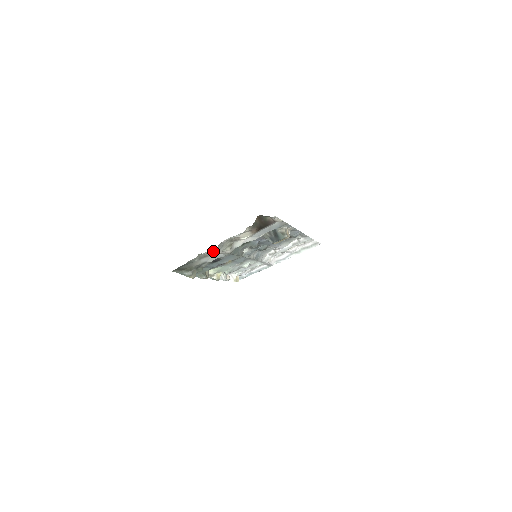
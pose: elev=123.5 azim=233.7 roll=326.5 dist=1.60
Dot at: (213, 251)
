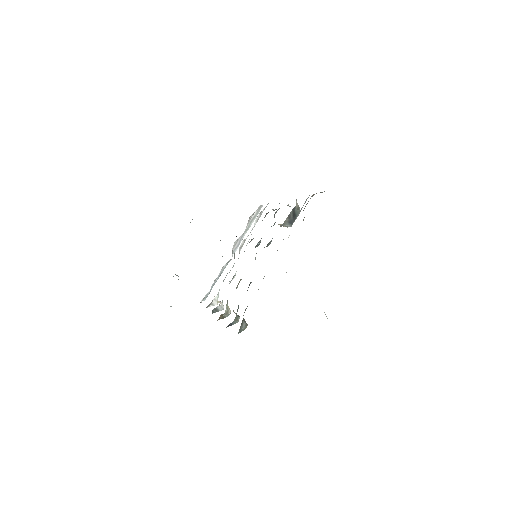
Dot at: occluded
